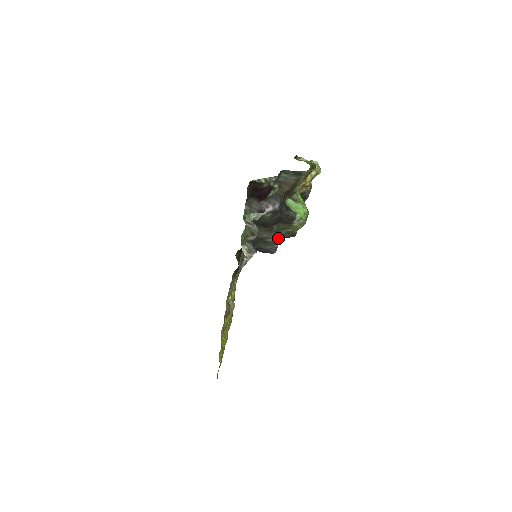
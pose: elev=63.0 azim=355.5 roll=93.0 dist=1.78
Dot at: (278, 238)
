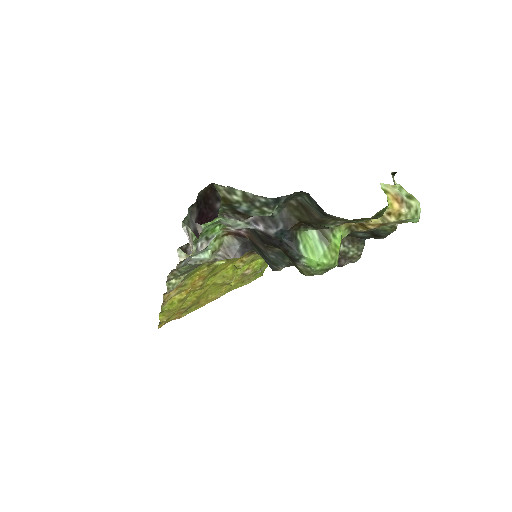
Dot at: (279, 262)
